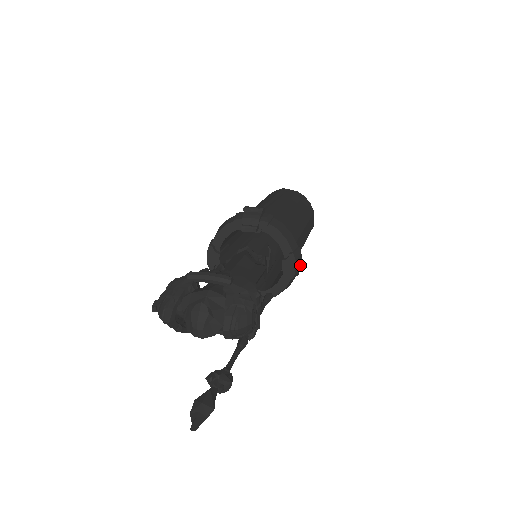
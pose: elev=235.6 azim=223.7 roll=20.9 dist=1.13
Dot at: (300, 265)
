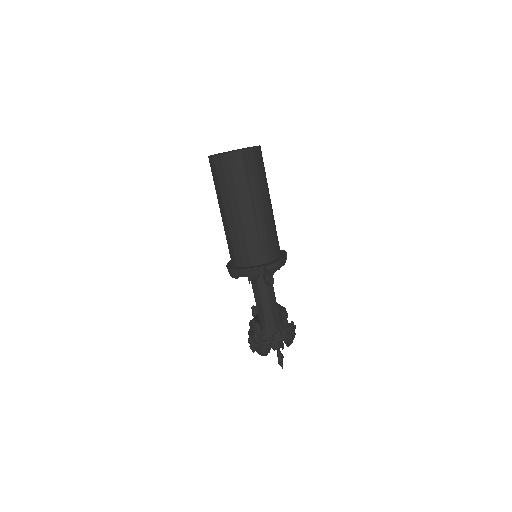
Dot at: occluded
